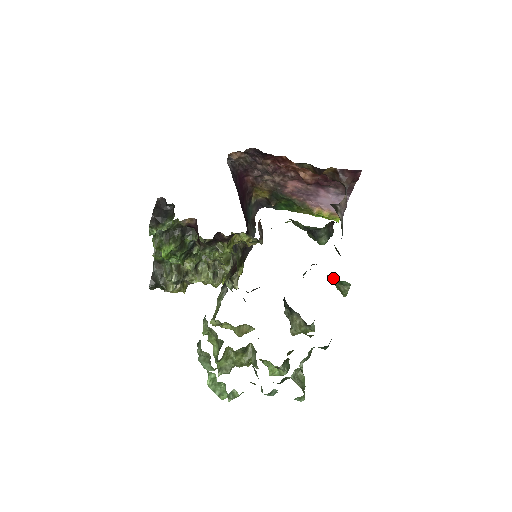
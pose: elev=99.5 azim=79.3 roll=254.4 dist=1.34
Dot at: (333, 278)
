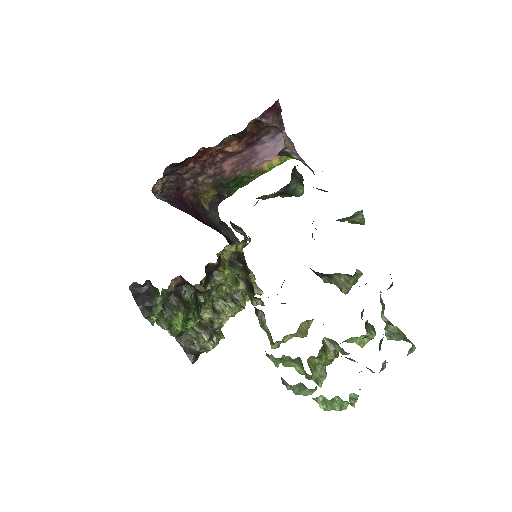
Dot at: (342, 219)
